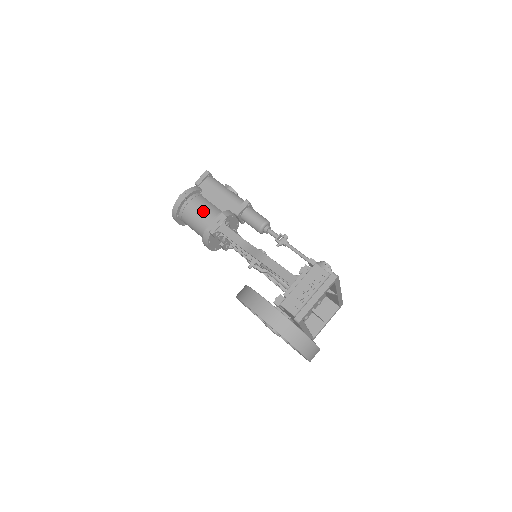
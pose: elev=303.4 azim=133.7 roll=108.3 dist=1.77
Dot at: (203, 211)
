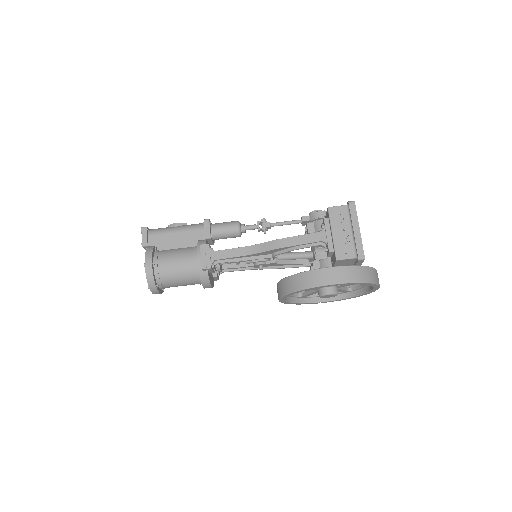
Dot at: (179, 260)
